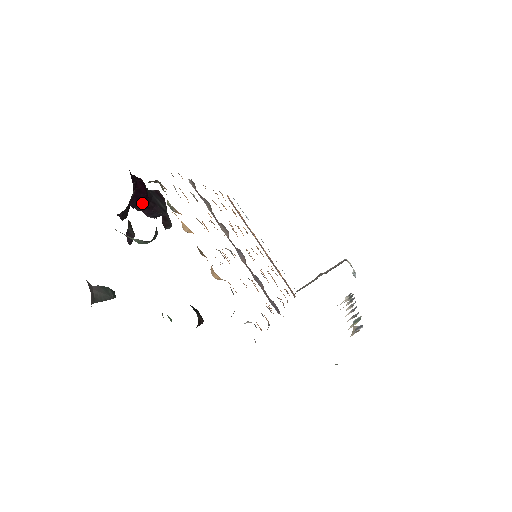
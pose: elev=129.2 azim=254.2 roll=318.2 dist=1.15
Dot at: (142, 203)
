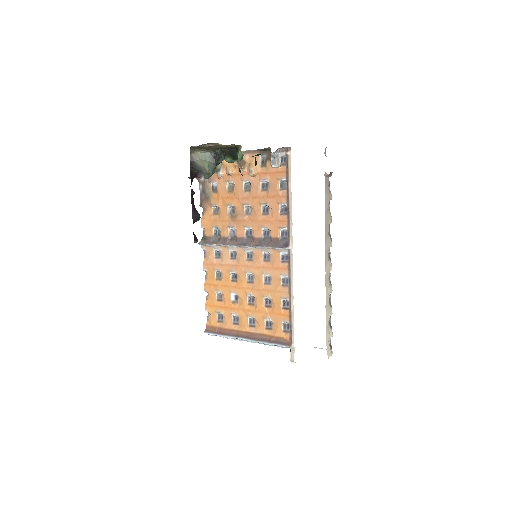
Dot at: occluded
